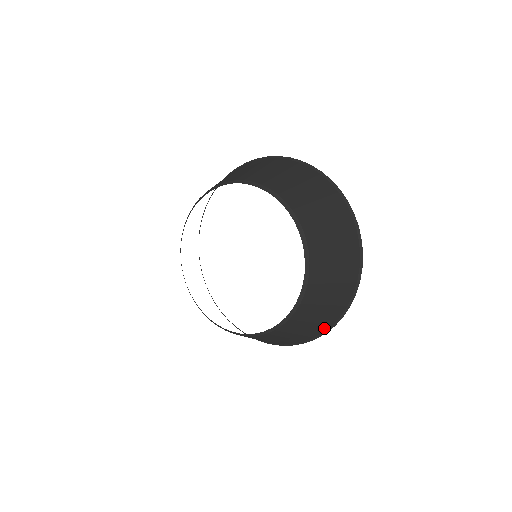
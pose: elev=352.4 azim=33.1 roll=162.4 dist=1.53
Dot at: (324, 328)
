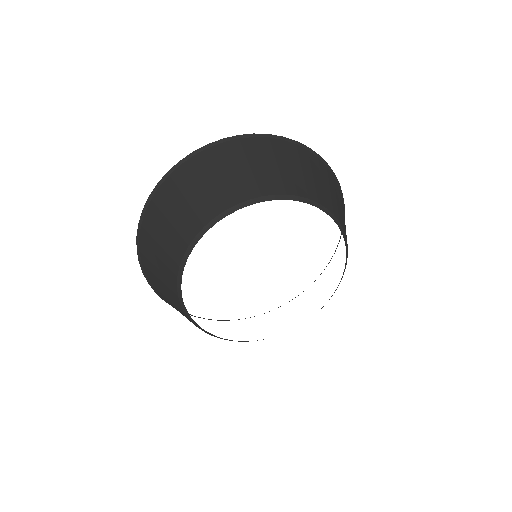
Dot at: occluded
